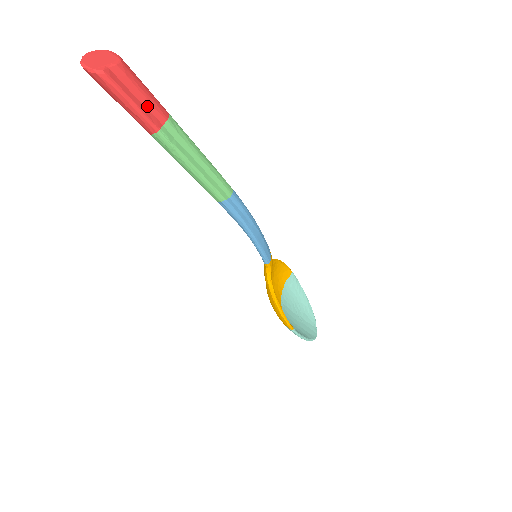
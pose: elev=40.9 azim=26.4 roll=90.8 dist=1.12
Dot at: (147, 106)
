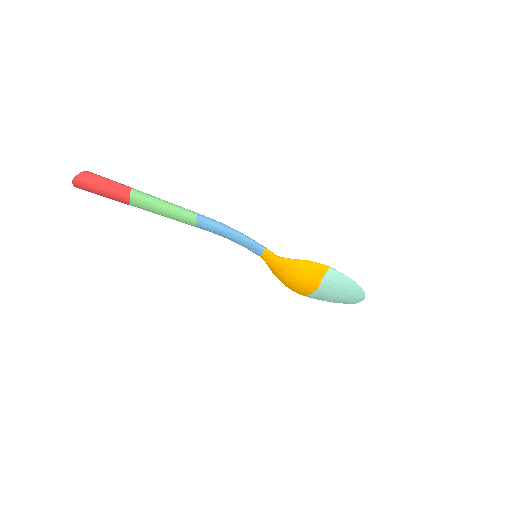
Dot at: occluded
